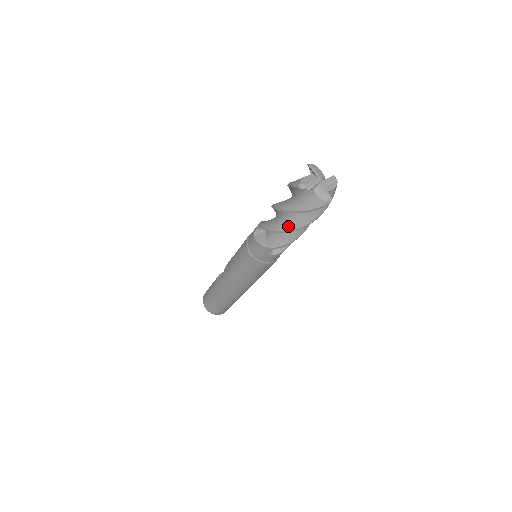
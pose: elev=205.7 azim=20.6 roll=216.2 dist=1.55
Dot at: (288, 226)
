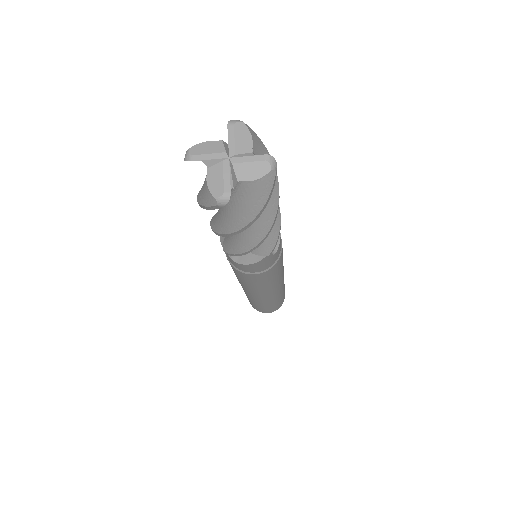
Dot at: (215, 224)
